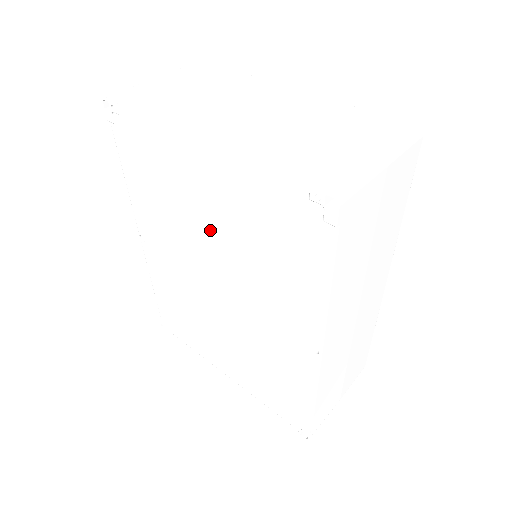
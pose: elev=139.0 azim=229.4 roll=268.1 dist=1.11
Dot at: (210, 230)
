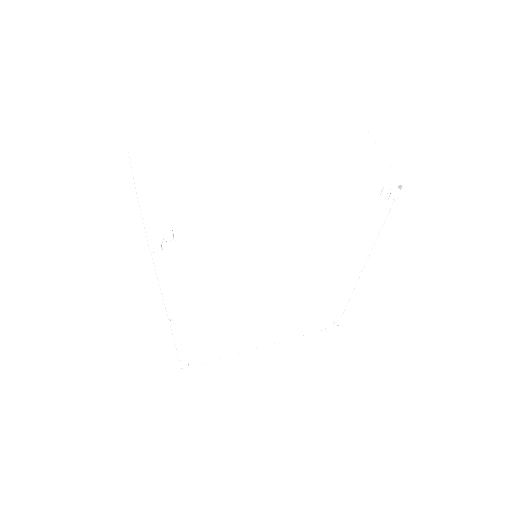
Dot at: (275, 262)
